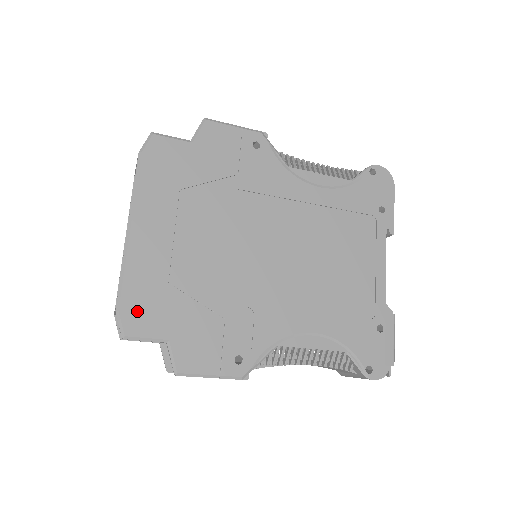
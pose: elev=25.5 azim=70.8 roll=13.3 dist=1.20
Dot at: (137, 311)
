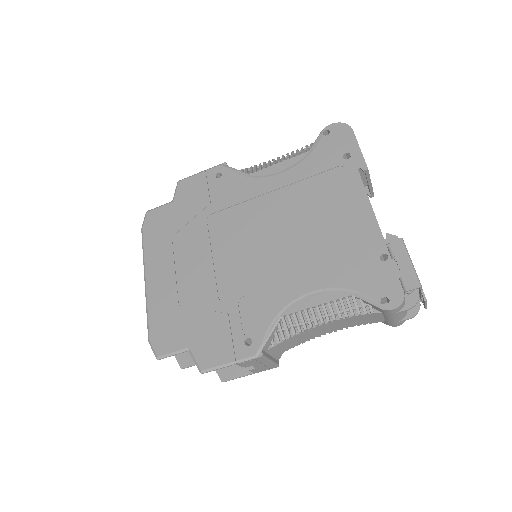
Dot at: (162, 335)
